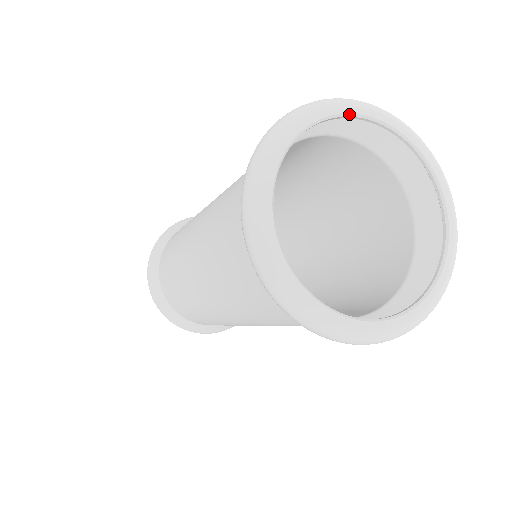
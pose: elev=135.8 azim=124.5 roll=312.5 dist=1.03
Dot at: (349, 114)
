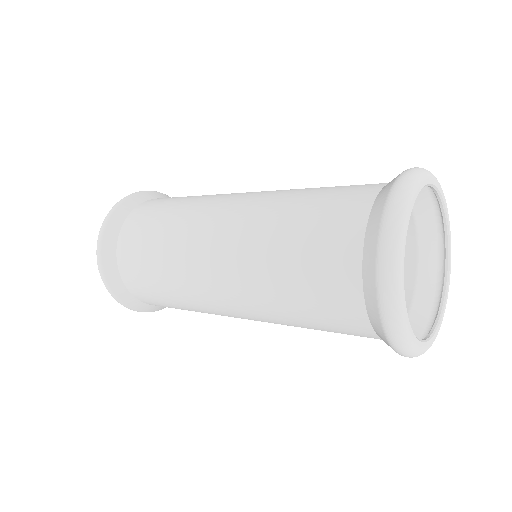
Dot at: (434, 186)
